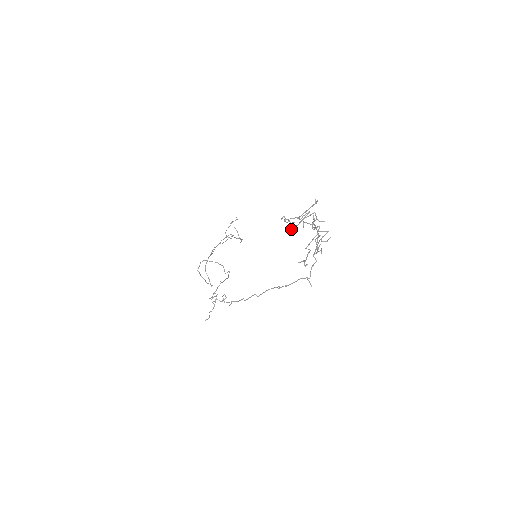
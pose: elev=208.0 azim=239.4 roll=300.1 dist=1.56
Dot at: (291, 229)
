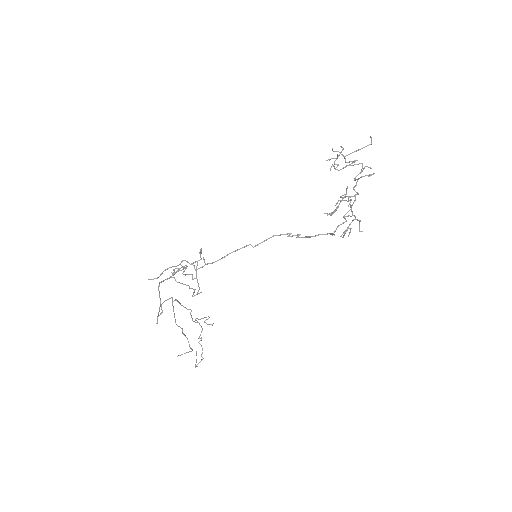
Dot at: (340, 146)
